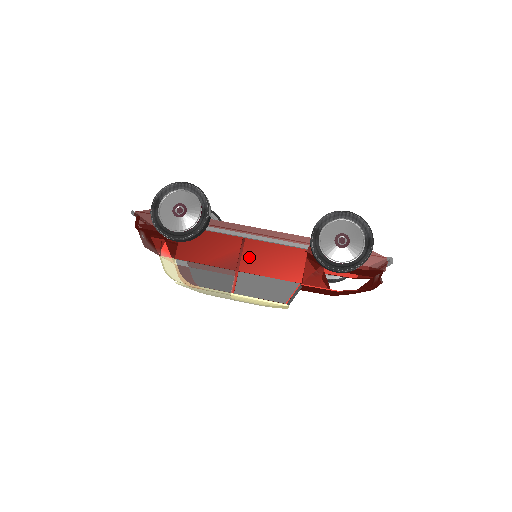
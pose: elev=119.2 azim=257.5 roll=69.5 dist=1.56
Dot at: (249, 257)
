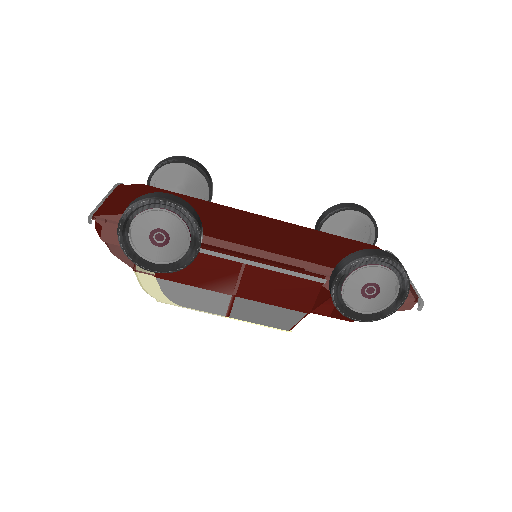
Dot at: (250, 282)
